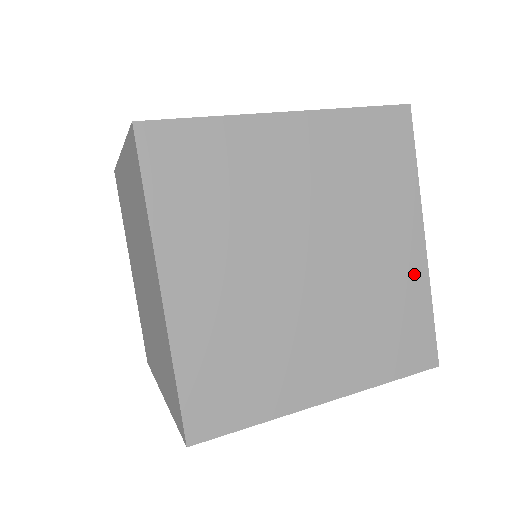
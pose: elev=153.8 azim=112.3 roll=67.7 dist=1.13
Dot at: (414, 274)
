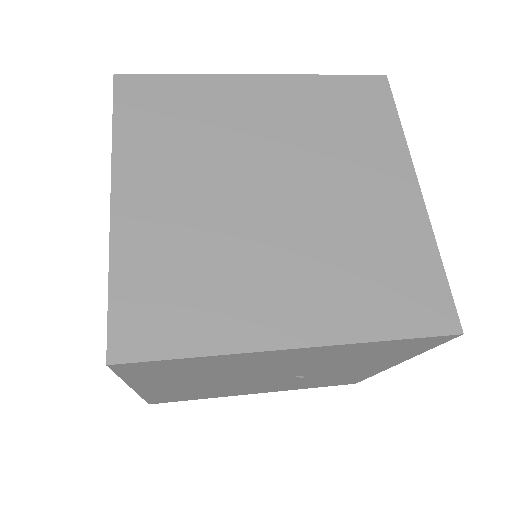
Dot at: (410, 221)
